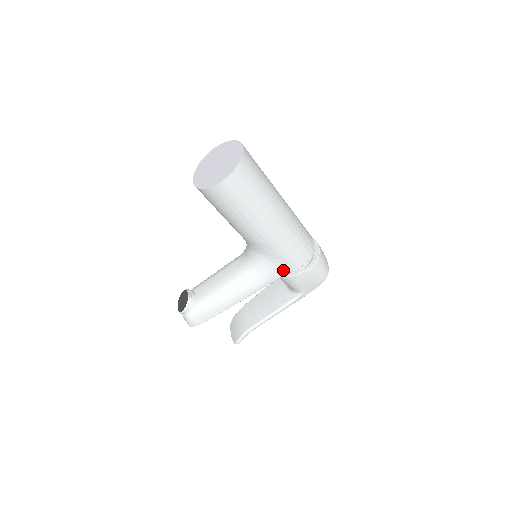
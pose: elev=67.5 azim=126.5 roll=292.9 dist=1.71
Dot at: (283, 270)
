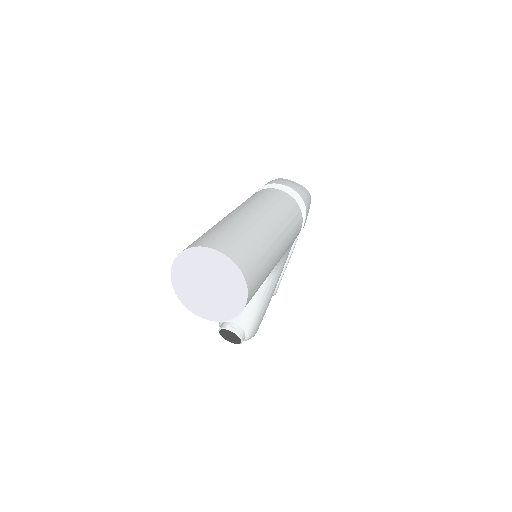
Dot at: occluded
